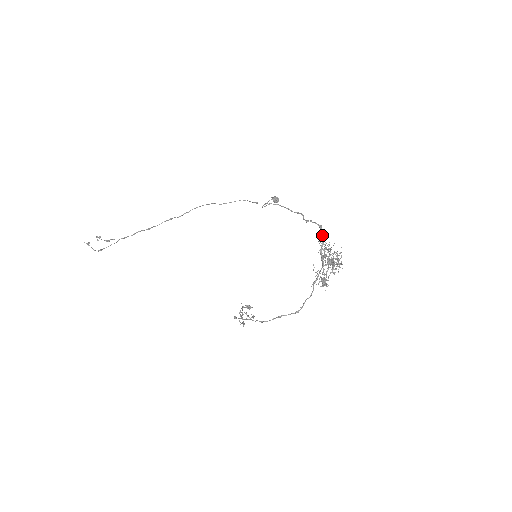
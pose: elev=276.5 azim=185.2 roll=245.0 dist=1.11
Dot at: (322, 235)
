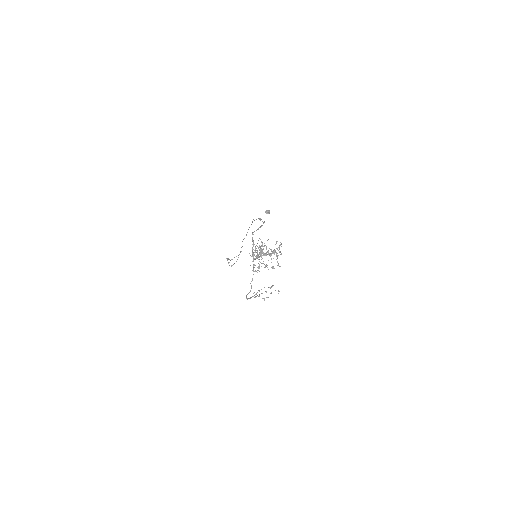
Dot at: (252, 240)
